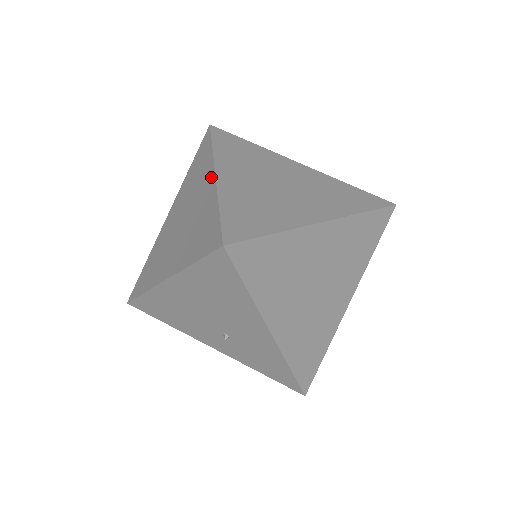
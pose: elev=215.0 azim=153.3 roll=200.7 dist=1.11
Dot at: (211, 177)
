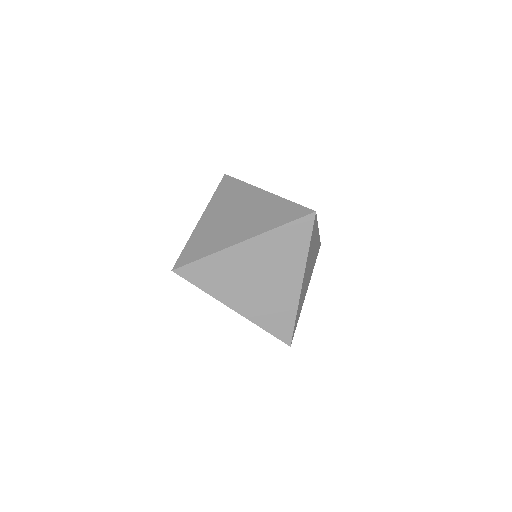
Dot at: occluded
